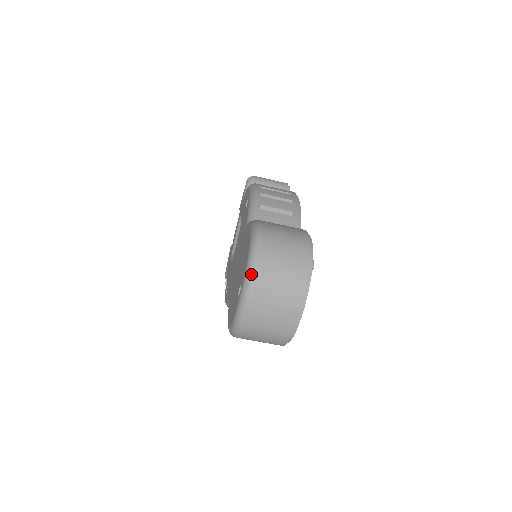
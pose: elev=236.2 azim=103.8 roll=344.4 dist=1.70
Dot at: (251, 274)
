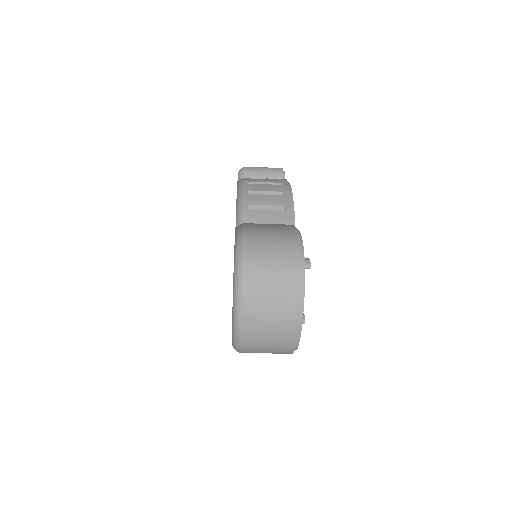
Dot at: (238, 291)
